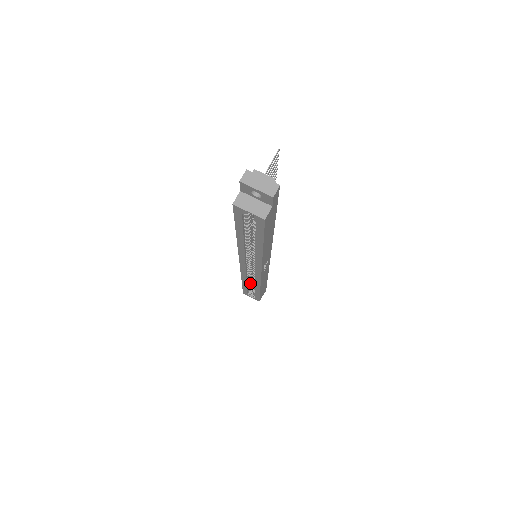
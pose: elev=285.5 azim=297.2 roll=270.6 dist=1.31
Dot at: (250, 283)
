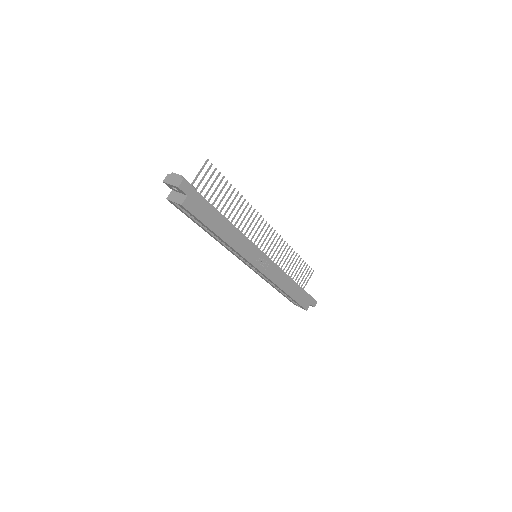
Dot at: occluded
